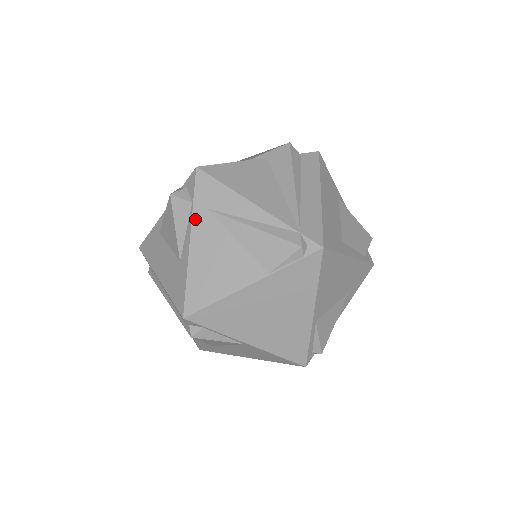
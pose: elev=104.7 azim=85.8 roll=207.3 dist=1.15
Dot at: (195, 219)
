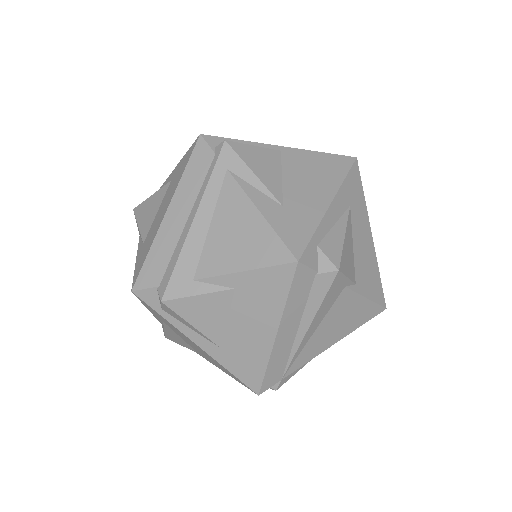
Dot at: occluded
